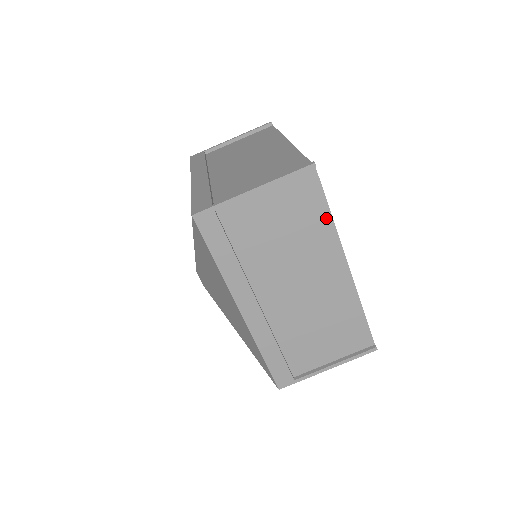
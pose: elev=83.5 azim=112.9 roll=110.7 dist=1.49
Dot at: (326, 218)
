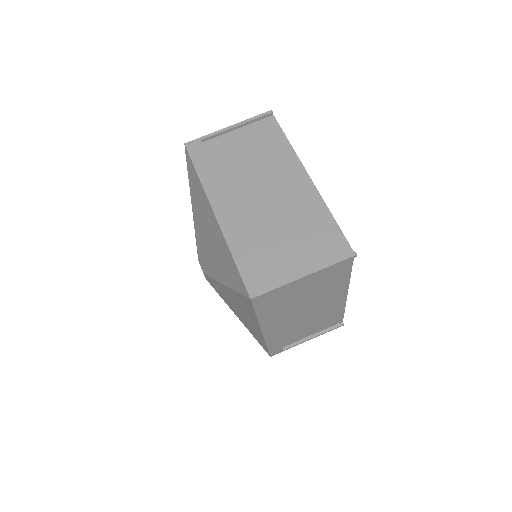
Dot at: (346, 276)
